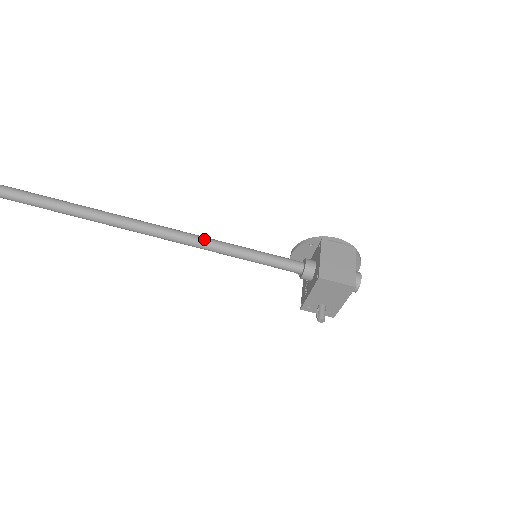
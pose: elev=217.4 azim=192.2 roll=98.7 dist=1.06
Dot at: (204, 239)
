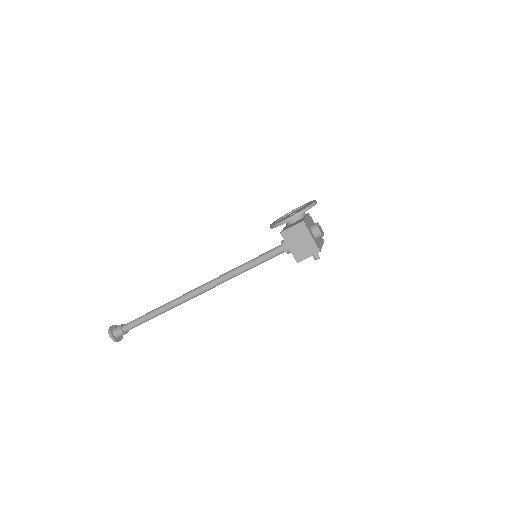
Dot at: (226, 278)
